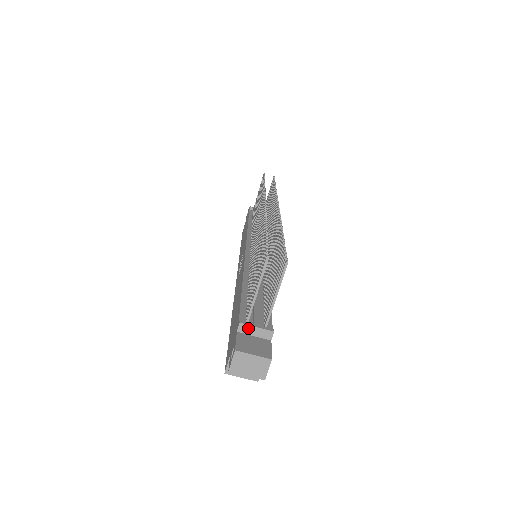
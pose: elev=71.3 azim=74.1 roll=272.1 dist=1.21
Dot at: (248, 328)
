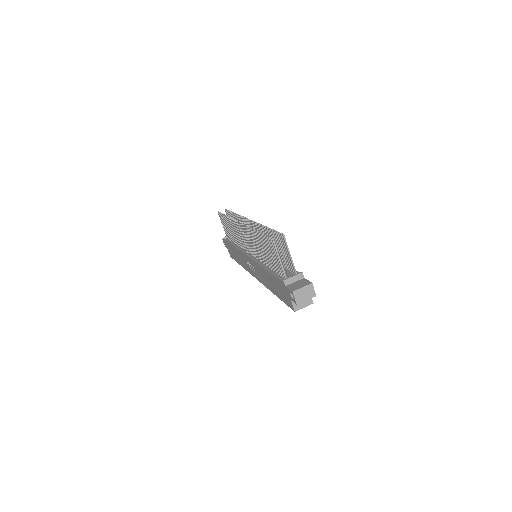
Dot at: (289, 280)
